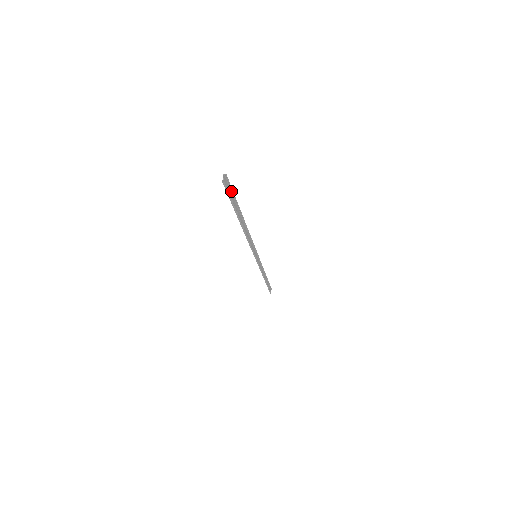
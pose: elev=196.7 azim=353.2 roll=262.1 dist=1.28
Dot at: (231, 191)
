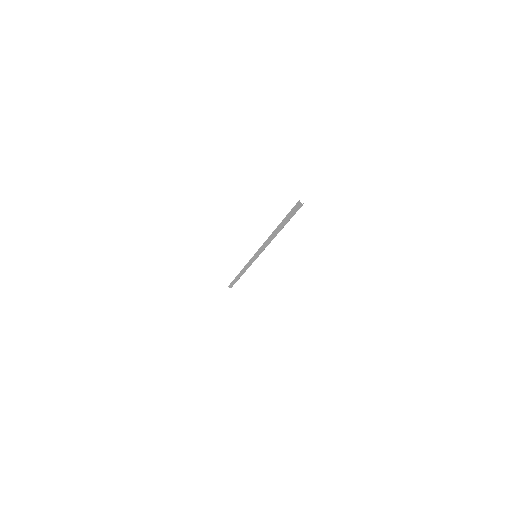
Dot at: (290, 211)
